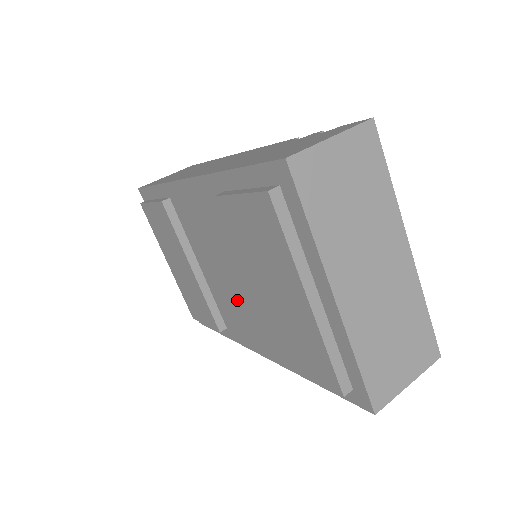
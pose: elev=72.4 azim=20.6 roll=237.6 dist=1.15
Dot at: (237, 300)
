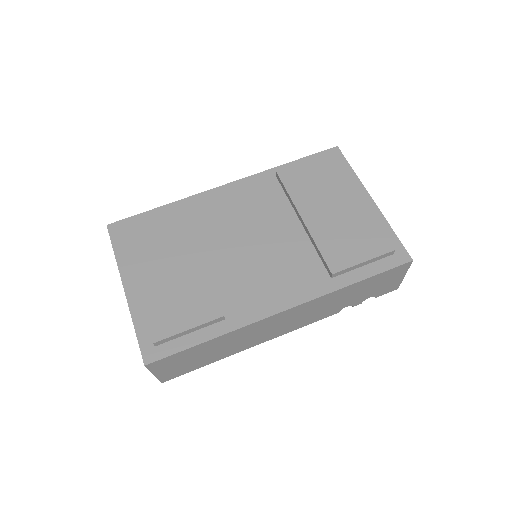
Dot at: (262, 263)
